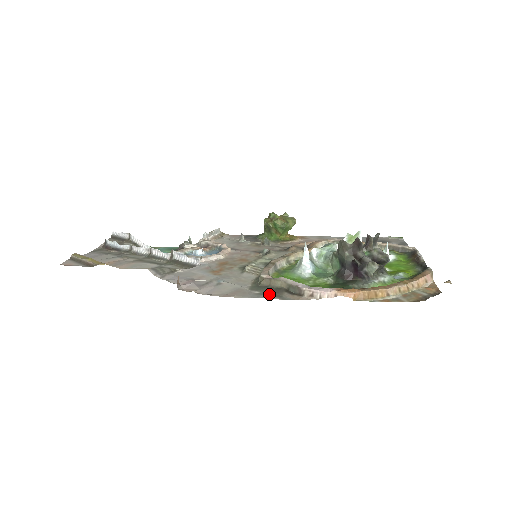
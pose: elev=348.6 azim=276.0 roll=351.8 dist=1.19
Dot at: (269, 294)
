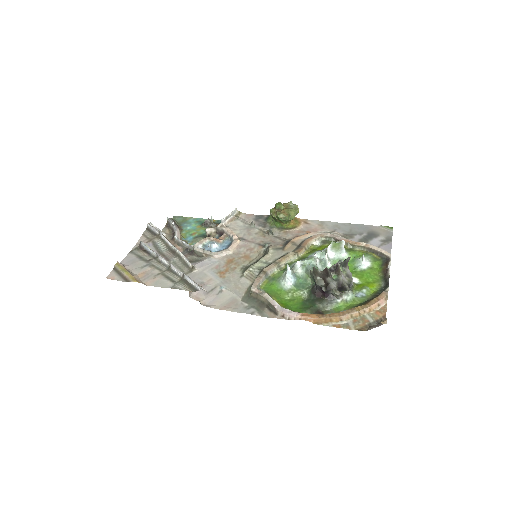
Dot at: (254, 308)
